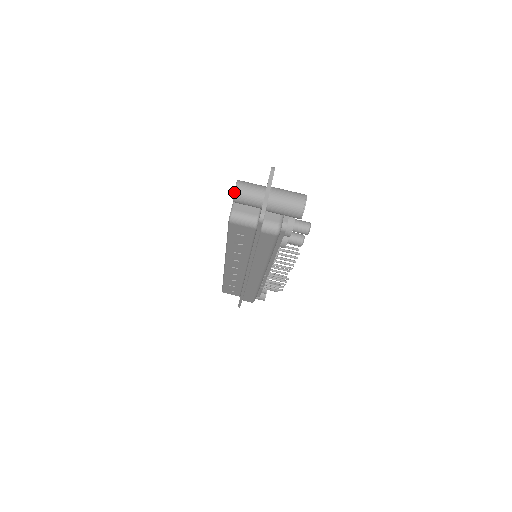
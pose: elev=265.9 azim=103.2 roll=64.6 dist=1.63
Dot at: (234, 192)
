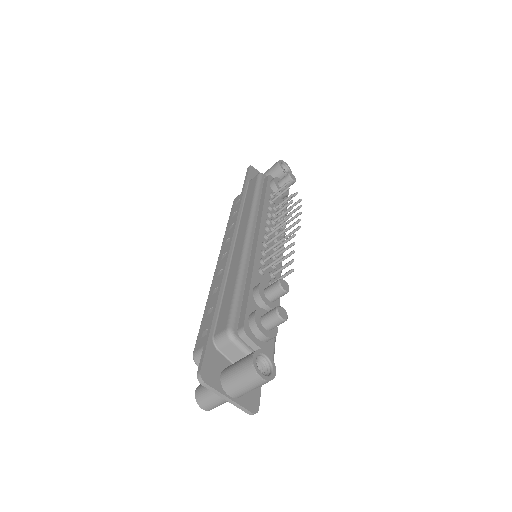
Dot at: occluded
